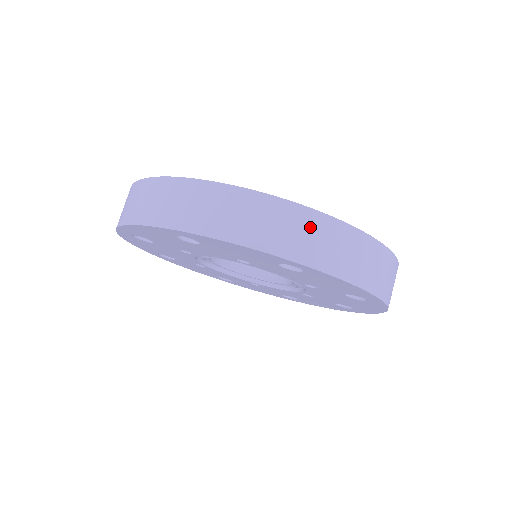
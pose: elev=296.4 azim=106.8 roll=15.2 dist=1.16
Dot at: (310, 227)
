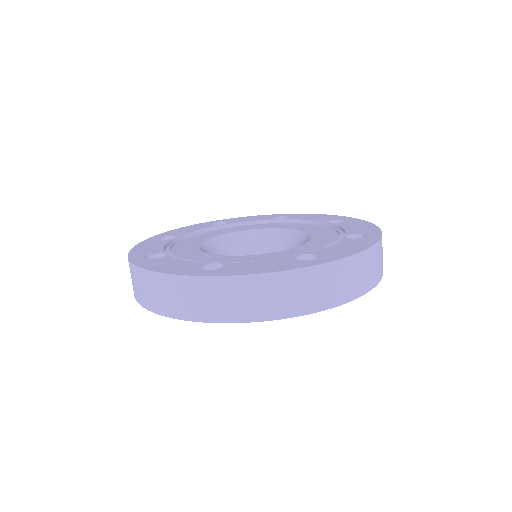
Dot at: (320, 280)
